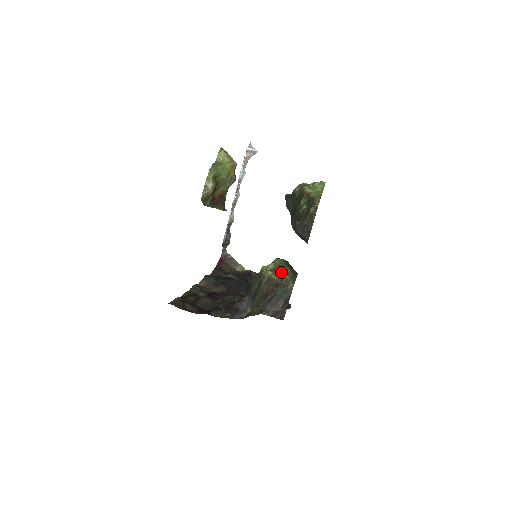
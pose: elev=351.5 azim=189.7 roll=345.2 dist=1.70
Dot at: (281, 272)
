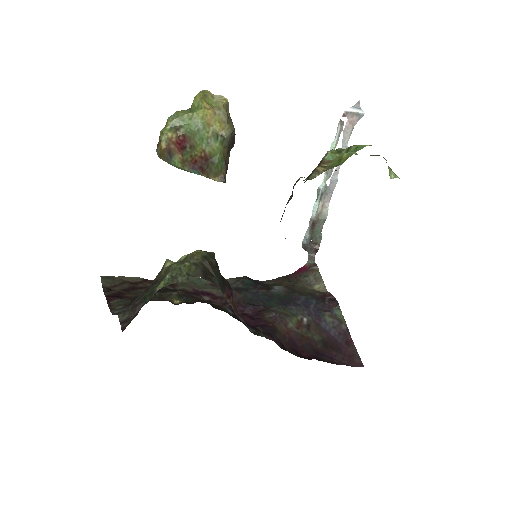
Dot at: (173, 266)
